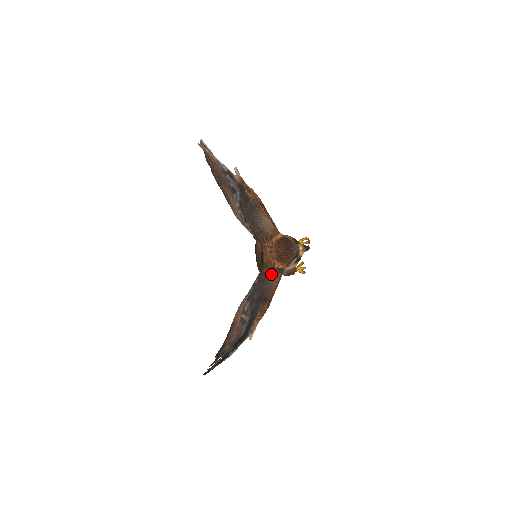
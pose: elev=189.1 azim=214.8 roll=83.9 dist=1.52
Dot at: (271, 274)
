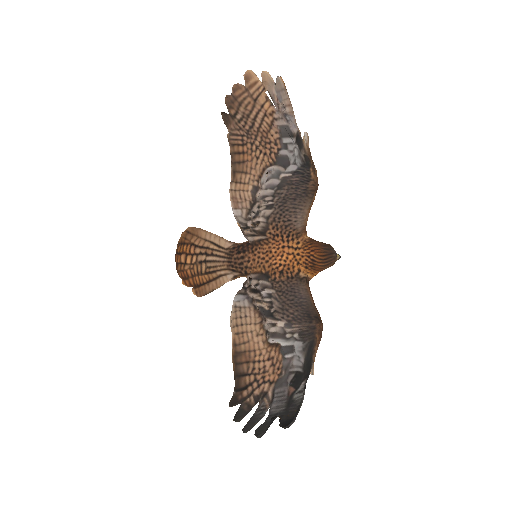
Dot at: (299, 284)
